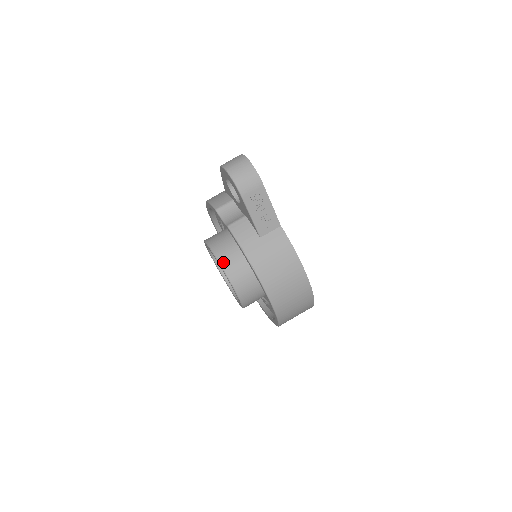
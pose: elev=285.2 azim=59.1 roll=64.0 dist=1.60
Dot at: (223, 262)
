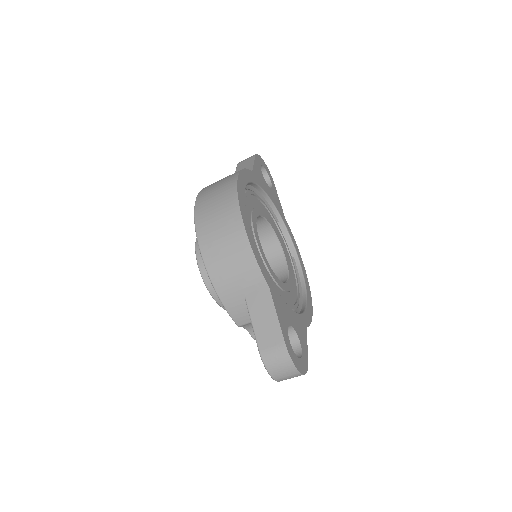
Dot at: occluded
